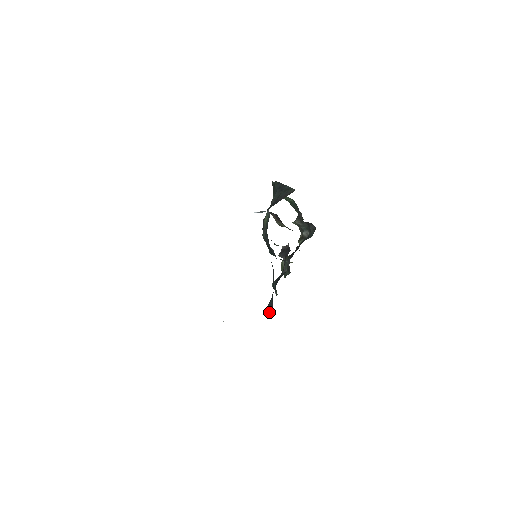
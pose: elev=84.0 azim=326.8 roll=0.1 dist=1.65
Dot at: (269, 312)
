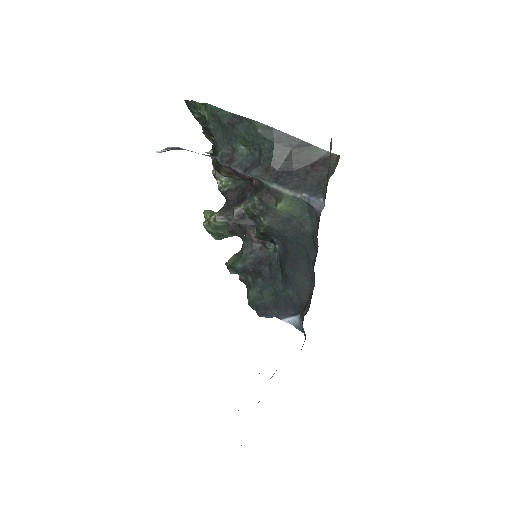
Dot at: (262, 312)
